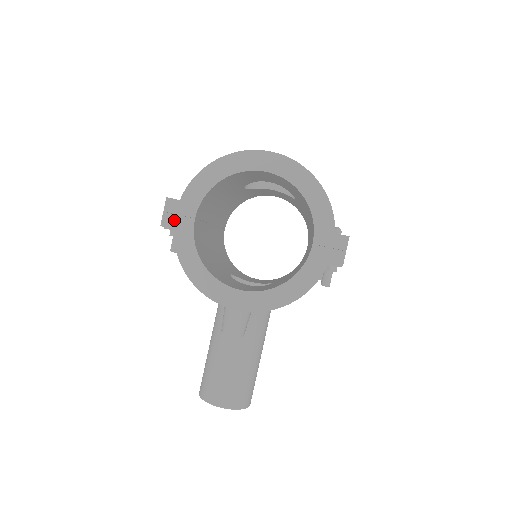
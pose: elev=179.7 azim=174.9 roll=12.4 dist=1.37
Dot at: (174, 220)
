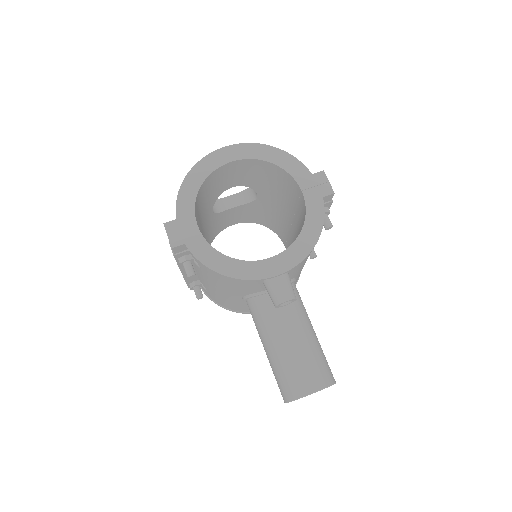
Dot at: (181, 237)
